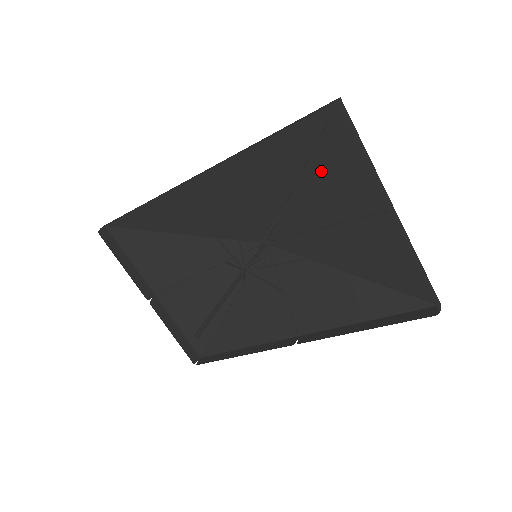
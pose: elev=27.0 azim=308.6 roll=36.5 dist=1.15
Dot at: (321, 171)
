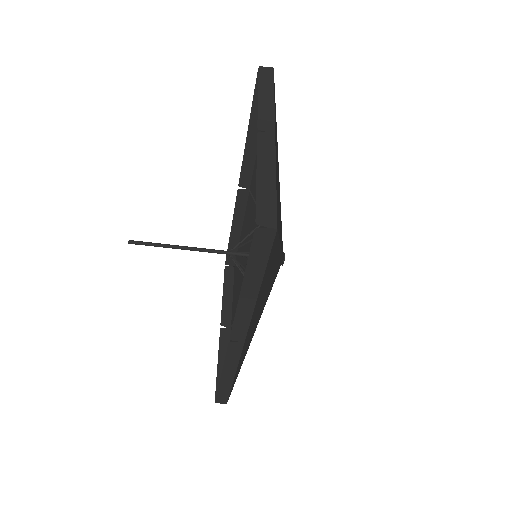
Dot at: occluded
